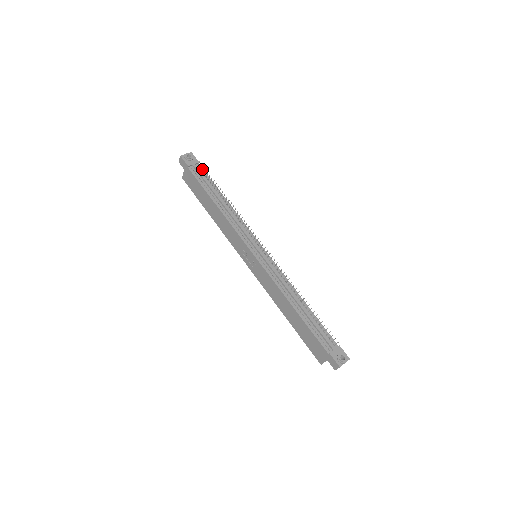
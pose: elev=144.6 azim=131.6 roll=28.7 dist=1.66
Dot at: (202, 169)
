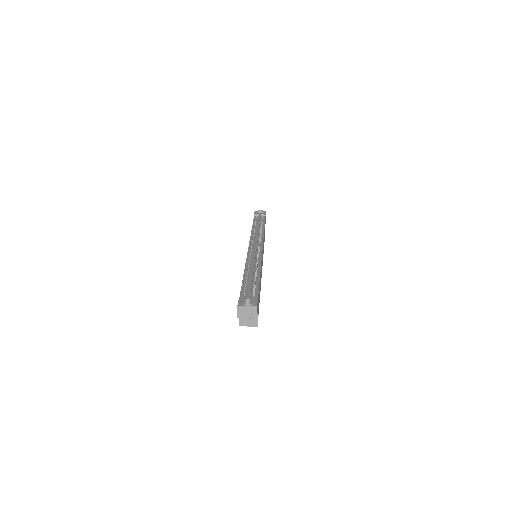
Dot at: occluded
